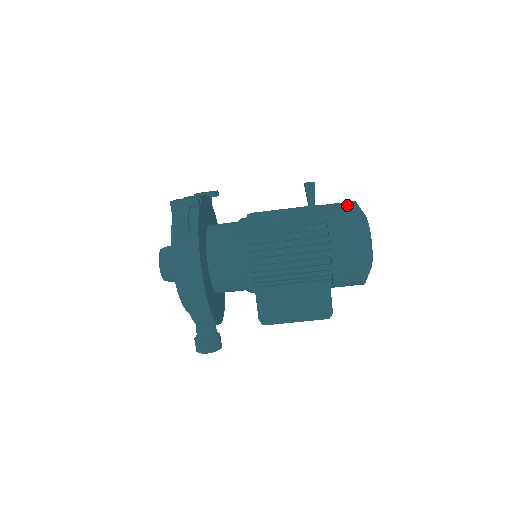
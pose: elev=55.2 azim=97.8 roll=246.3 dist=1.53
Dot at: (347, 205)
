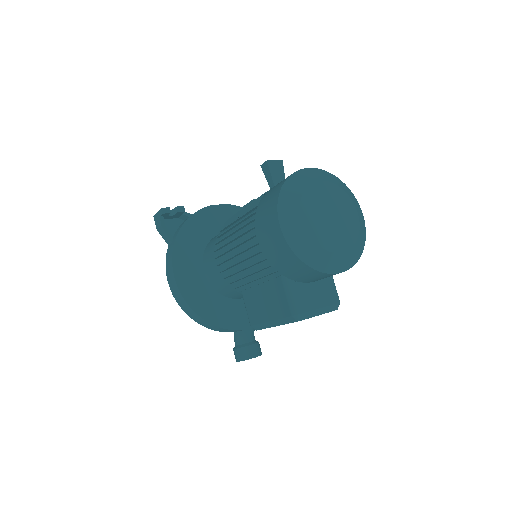
Dot at: occluded
